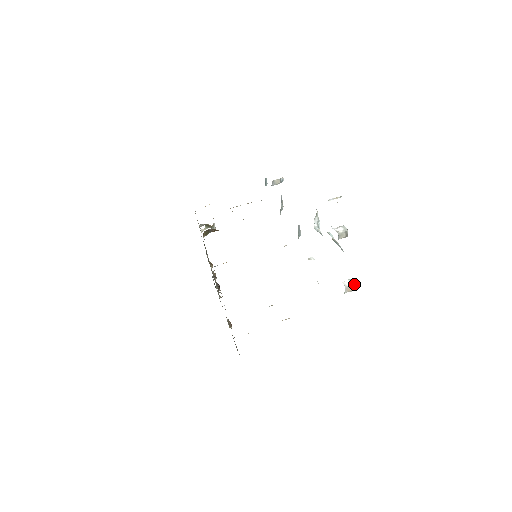
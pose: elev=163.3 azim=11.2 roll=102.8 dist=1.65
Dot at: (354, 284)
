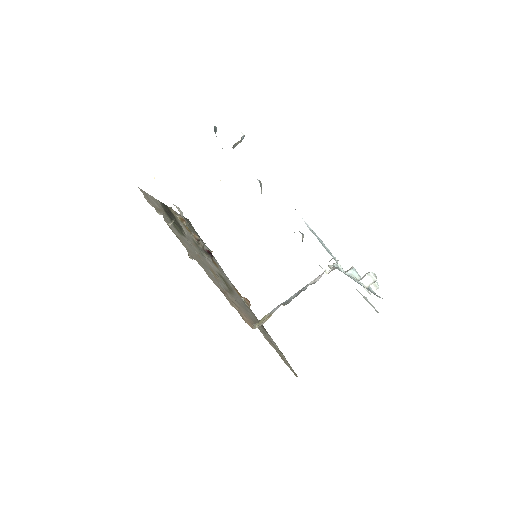
Dot at: (378, 288)
